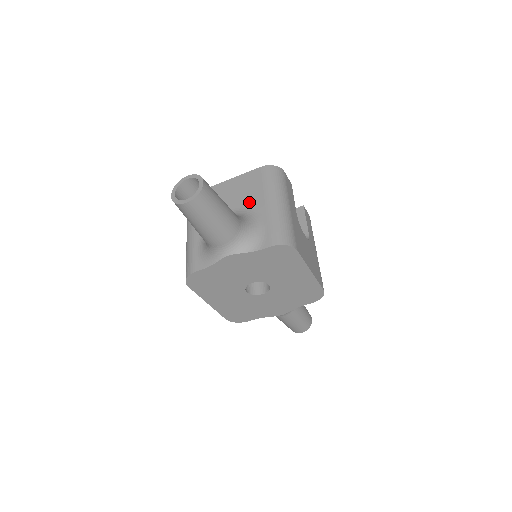
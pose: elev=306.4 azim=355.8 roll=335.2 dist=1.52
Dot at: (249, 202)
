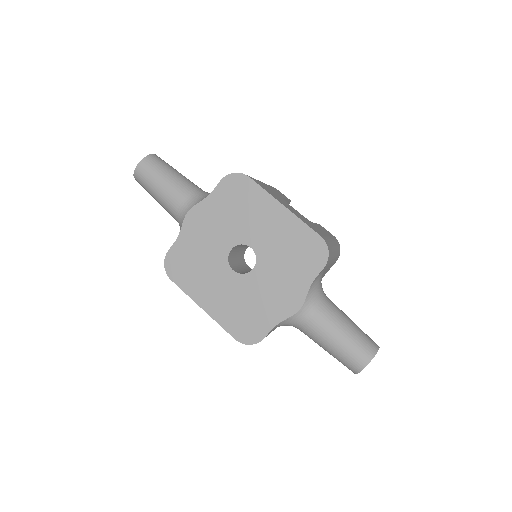
Dot at: occluded
